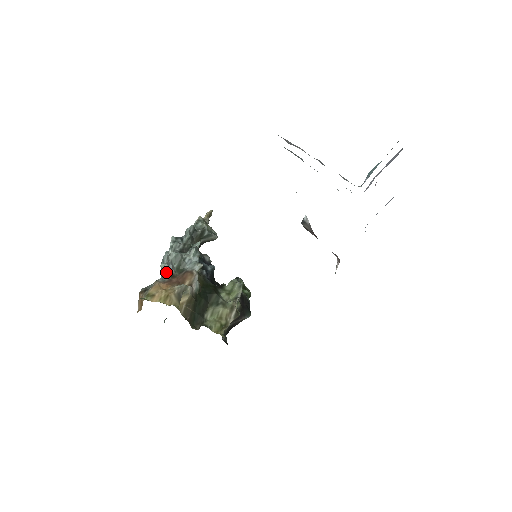
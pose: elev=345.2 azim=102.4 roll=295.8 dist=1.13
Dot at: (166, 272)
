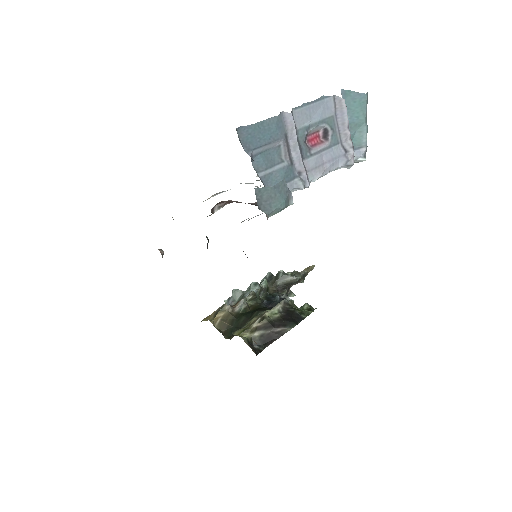
Dot at: occluded
